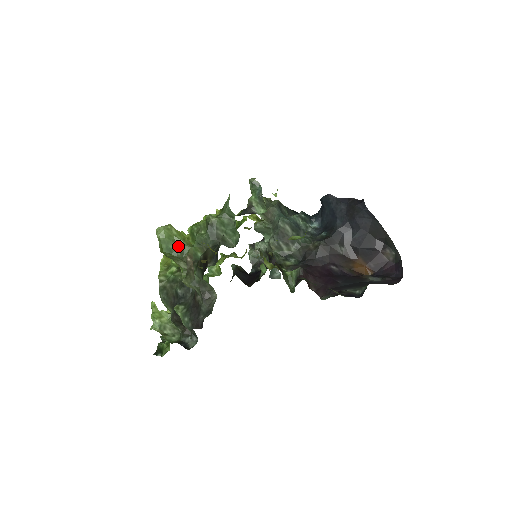
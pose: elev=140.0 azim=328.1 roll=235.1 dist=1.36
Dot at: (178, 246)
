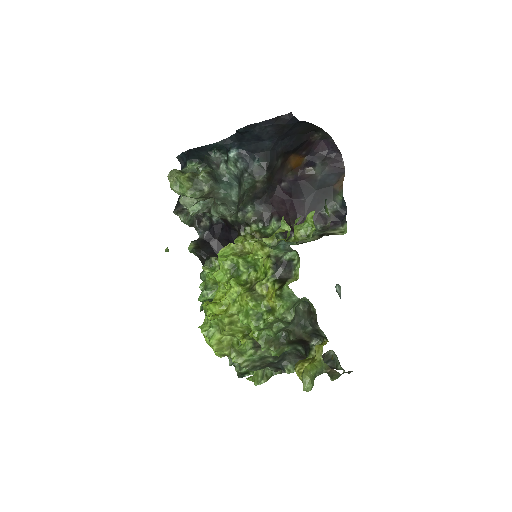
Dot at: (316, 374)
